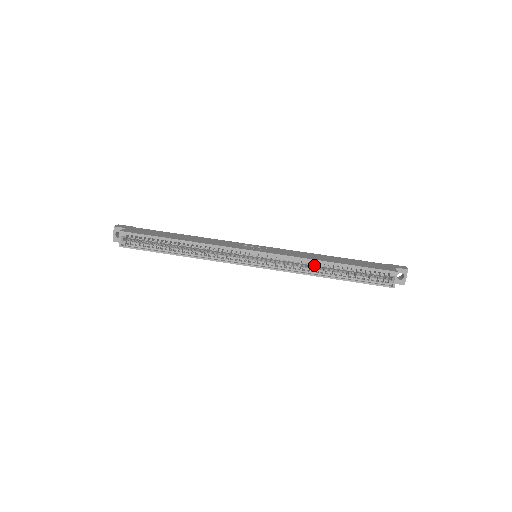
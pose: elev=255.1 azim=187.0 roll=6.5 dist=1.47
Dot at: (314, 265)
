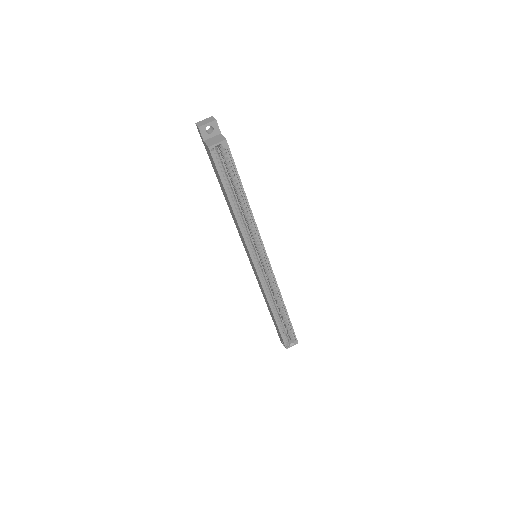
Dot at: occluded
